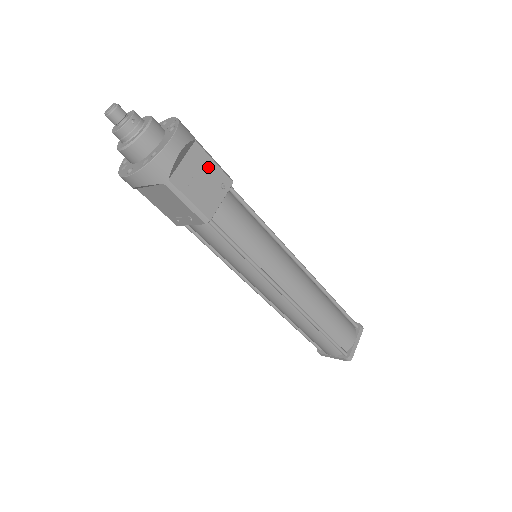
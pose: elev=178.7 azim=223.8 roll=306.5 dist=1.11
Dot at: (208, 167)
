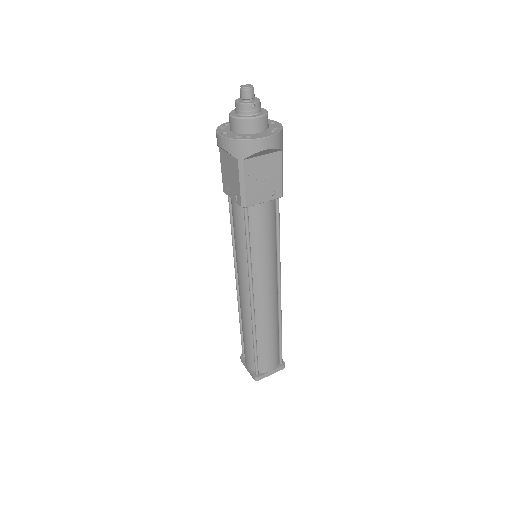
Dot at: (275, 173)
